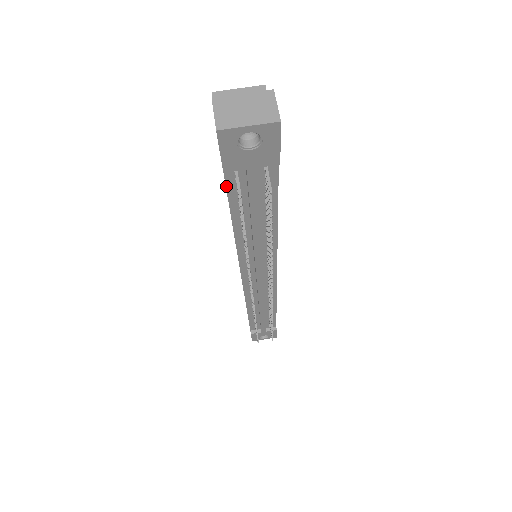
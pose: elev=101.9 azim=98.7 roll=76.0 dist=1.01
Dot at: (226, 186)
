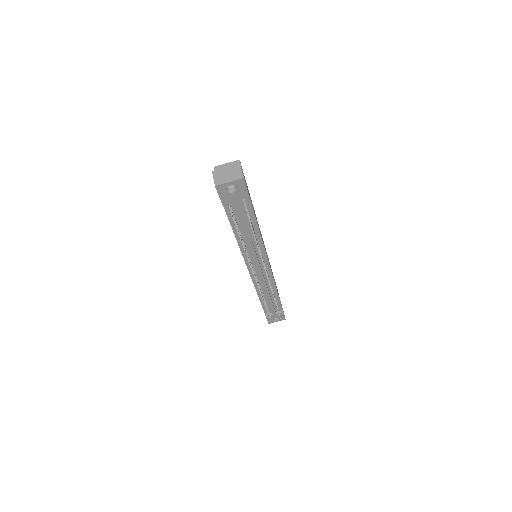
Dot at: (226, 212)
